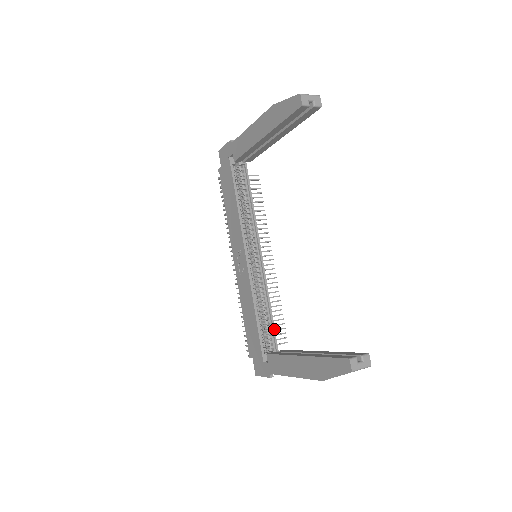
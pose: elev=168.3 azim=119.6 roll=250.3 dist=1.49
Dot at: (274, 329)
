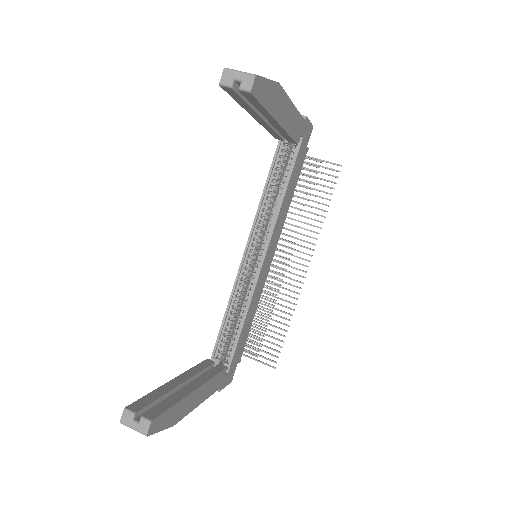
Dot at: (237, 342)
